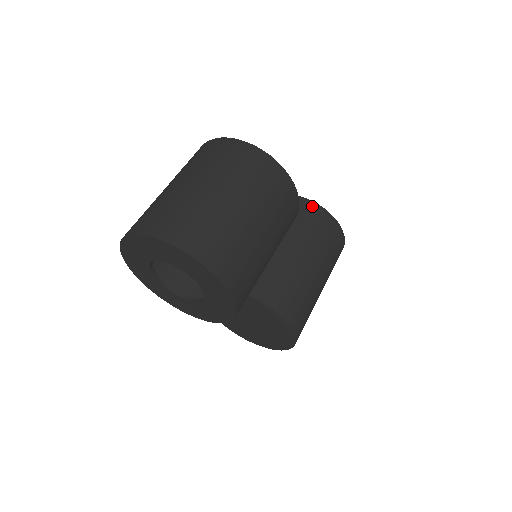
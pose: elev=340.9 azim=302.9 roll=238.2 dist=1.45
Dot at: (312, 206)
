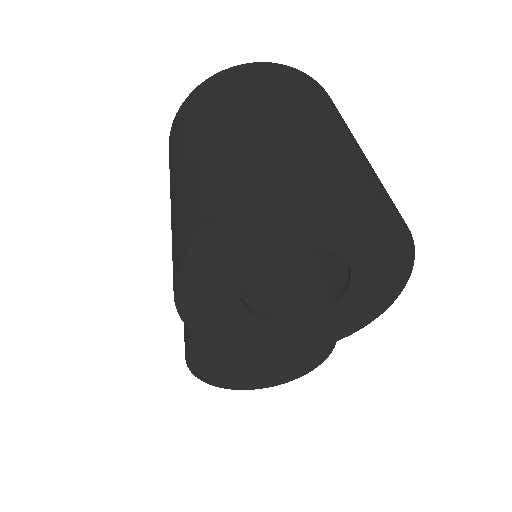
Dot at: occluded
